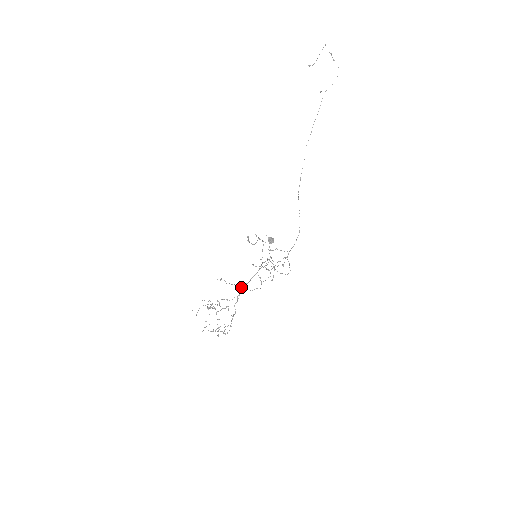
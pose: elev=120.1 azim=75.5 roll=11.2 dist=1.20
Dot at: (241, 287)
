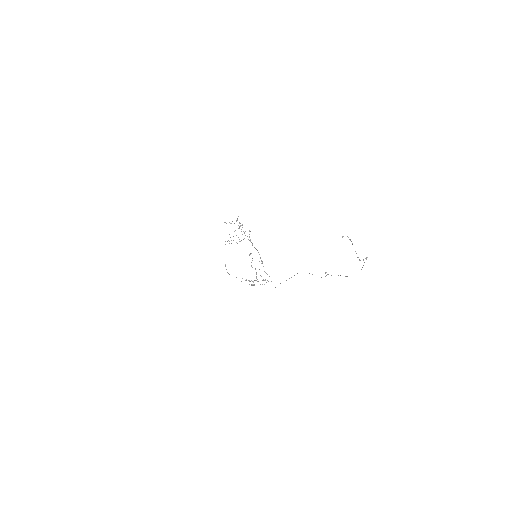
Dot at: occluded
